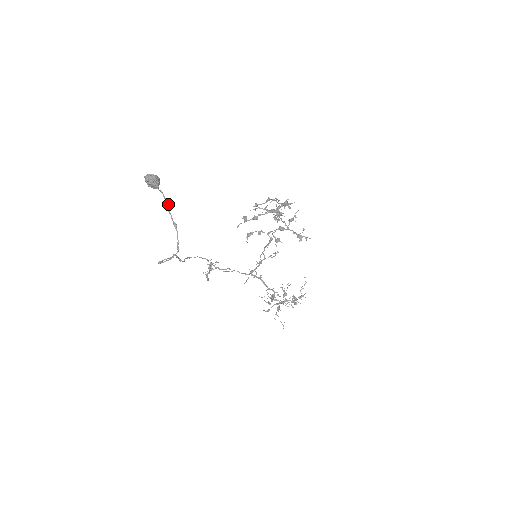
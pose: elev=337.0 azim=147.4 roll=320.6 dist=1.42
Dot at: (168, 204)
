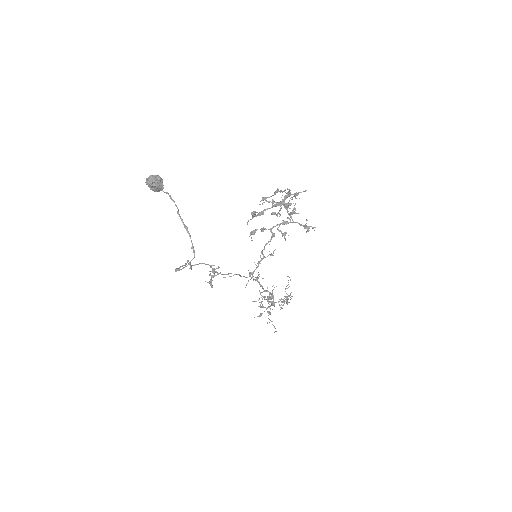
Dot at: occluded
